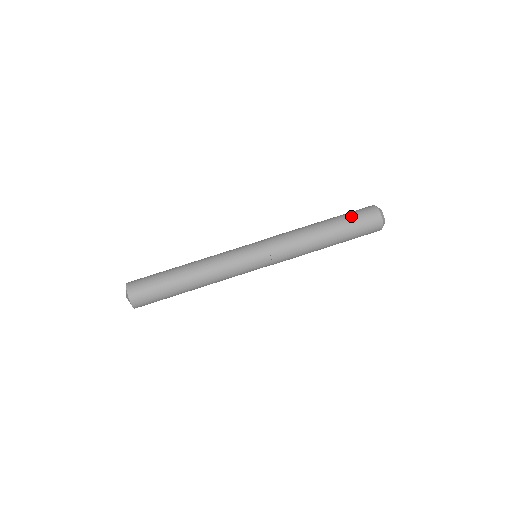
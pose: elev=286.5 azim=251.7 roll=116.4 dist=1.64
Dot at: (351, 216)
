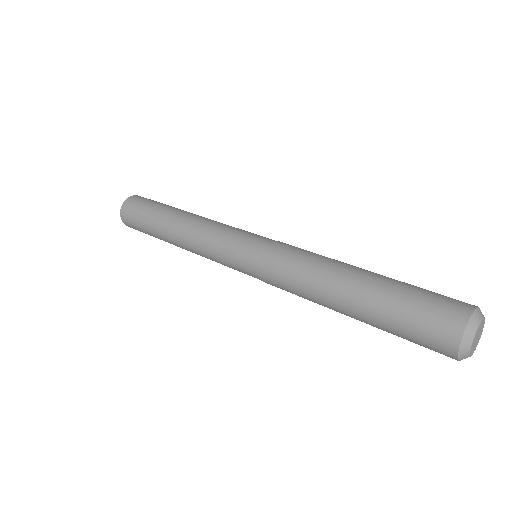
Dot at: (410, 294)
